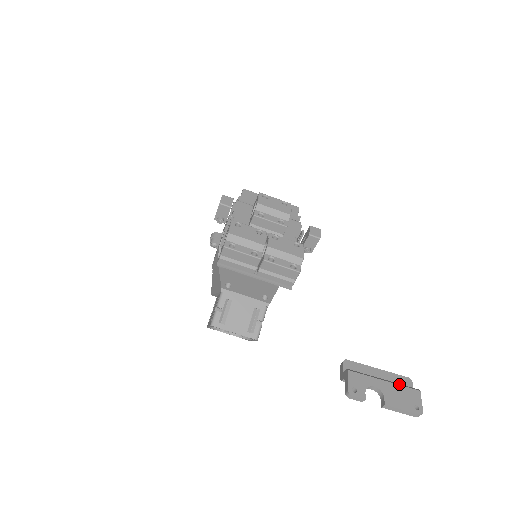
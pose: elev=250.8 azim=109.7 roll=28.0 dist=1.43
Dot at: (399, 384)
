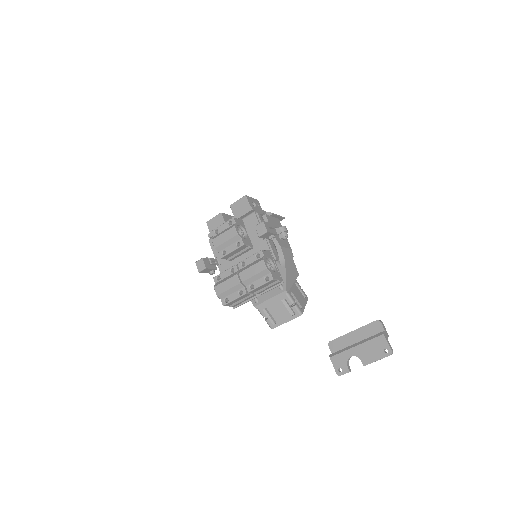
Dot at: (367, 340)
